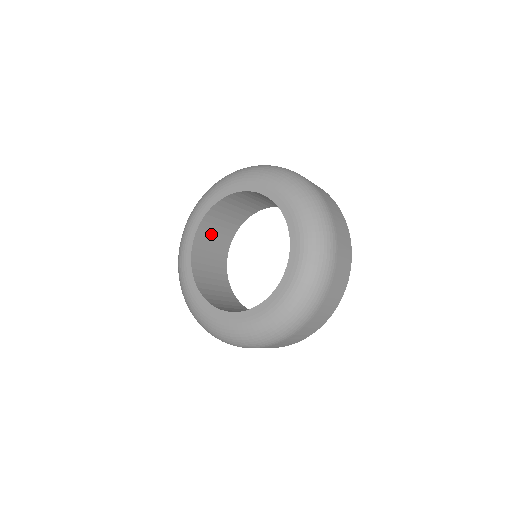
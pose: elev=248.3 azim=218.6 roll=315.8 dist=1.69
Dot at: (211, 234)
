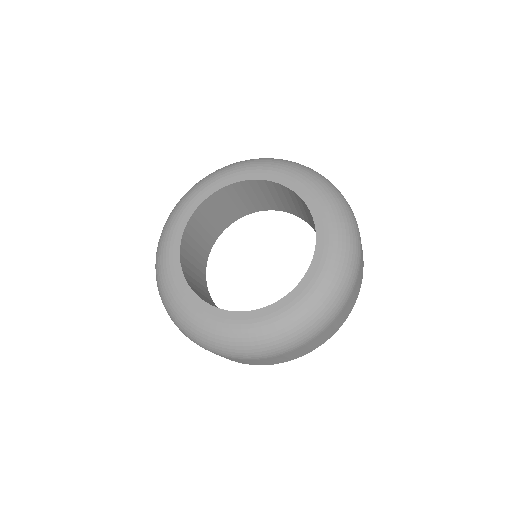
Dot at: (235, 198)
